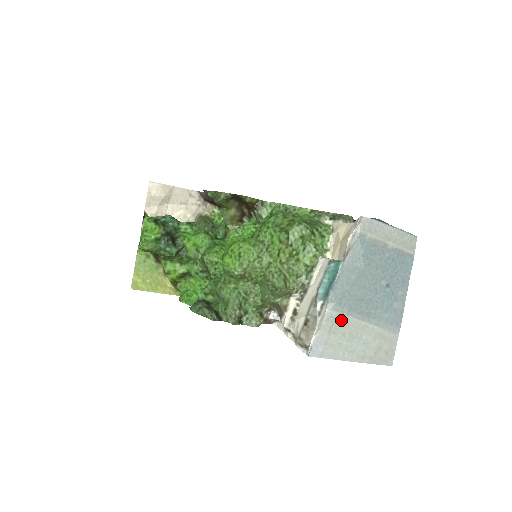
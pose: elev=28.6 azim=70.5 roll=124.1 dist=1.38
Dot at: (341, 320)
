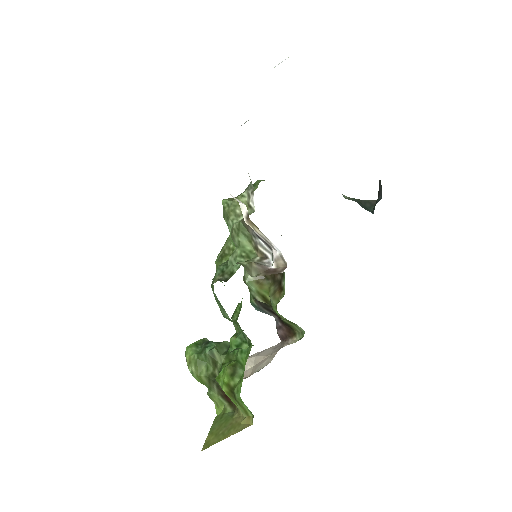
Dot at: occluded
